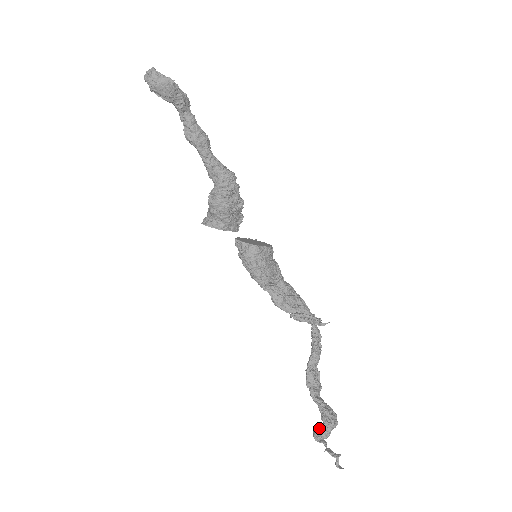
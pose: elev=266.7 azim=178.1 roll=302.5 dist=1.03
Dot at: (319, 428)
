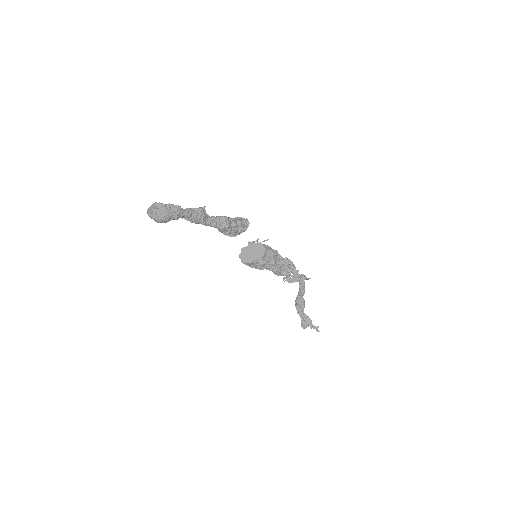
Dot at: (301, 325)
